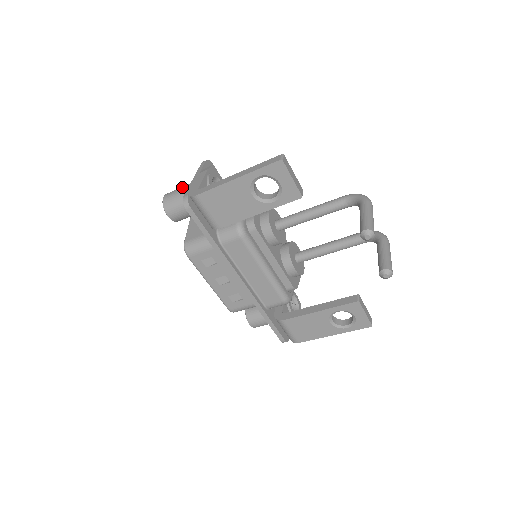
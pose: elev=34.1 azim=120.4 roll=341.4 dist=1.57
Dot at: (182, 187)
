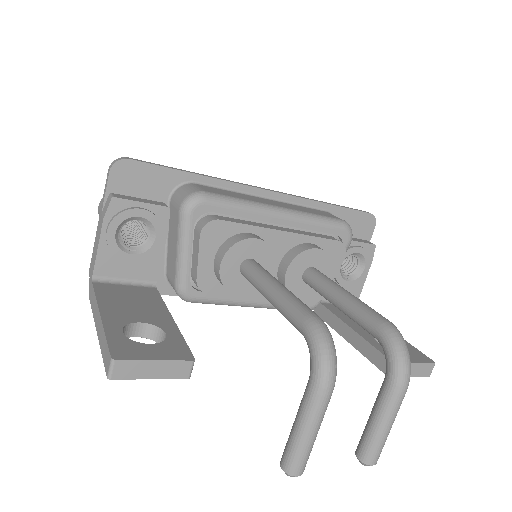
Dot at: occluded
